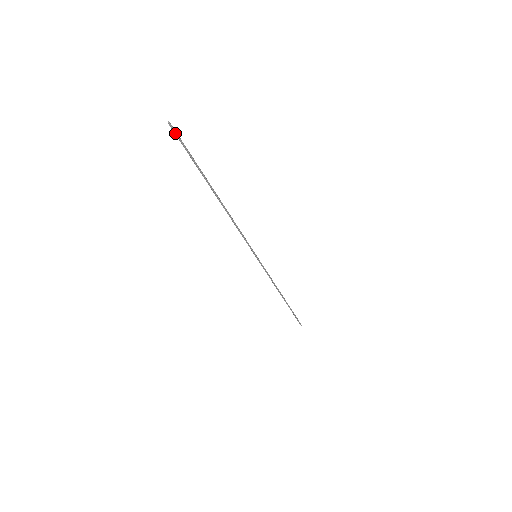
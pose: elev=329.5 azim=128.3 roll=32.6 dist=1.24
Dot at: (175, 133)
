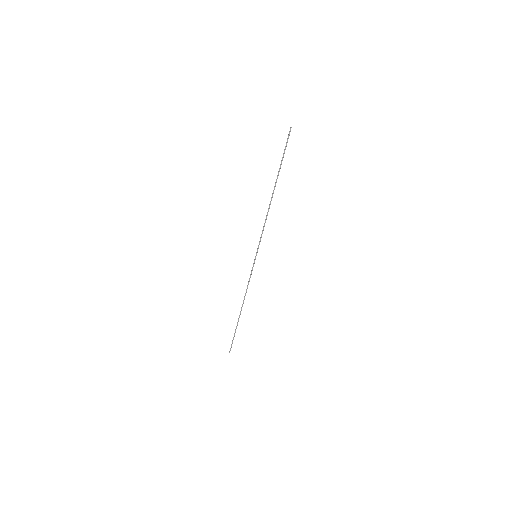
Dot at: (289, 135)
